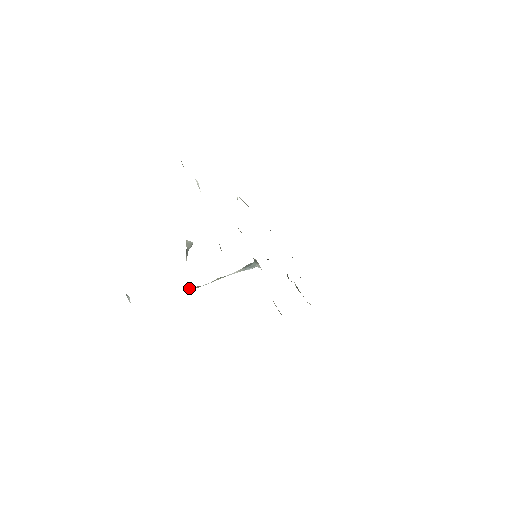
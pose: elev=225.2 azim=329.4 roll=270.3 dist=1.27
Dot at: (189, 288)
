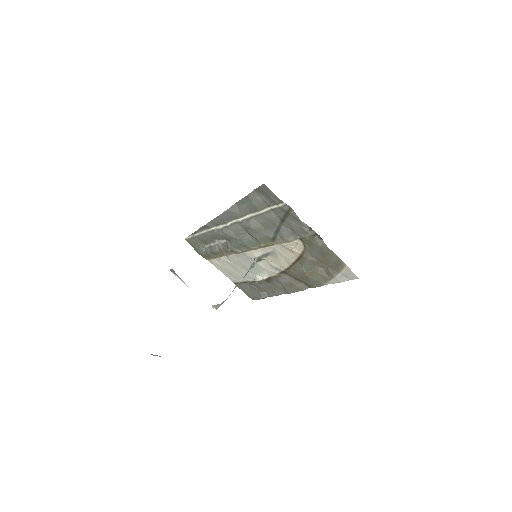
Dot at: (217, 307)
